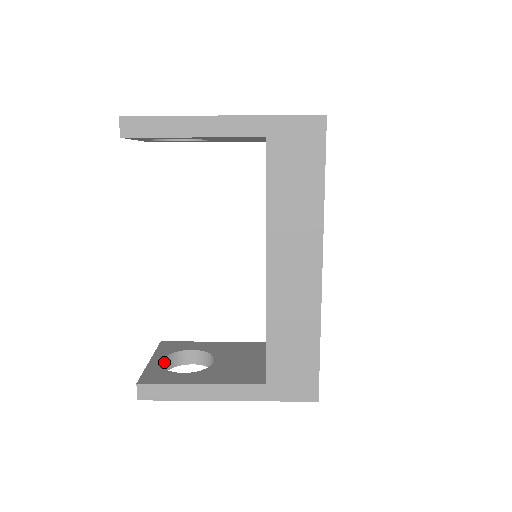
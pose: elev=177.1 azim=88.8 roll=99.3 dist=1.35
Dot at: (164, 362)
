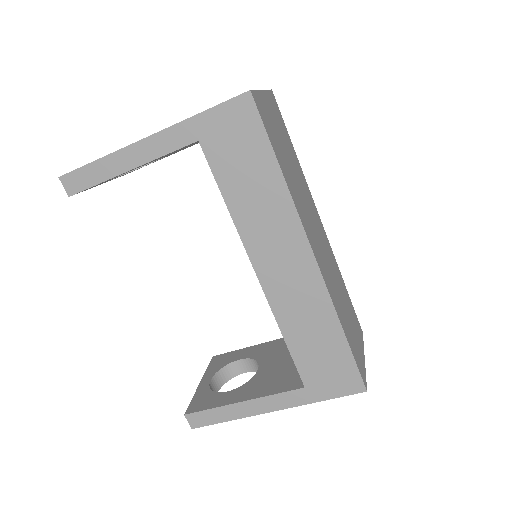
Dot at: (214, 380)
